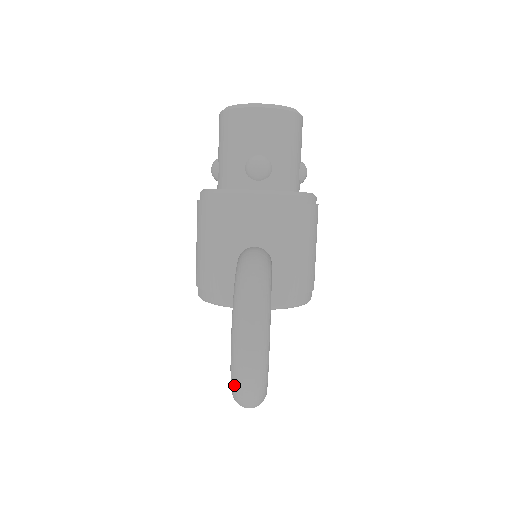
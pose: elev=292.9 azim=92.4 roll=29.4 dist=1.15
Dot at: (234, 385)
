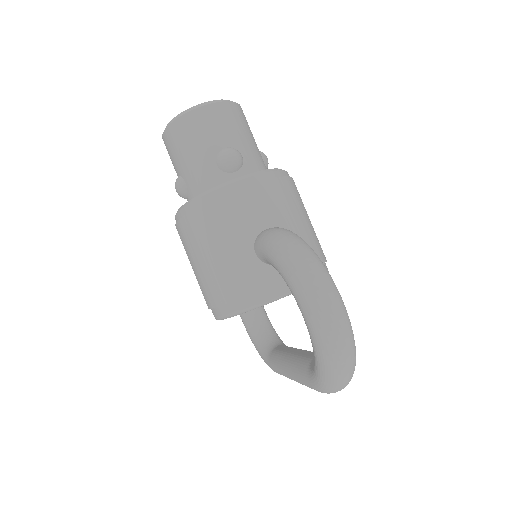
Dot at: (327, 359)
